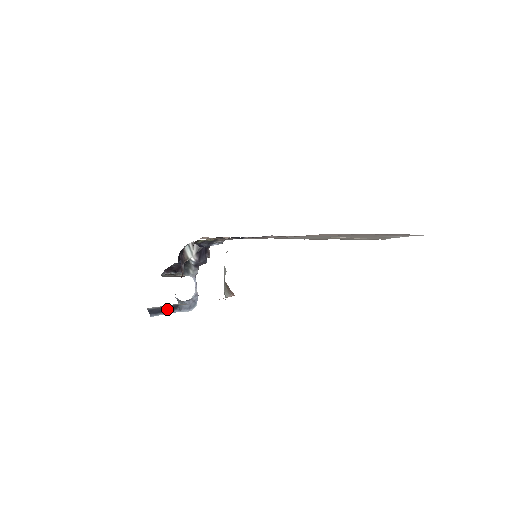
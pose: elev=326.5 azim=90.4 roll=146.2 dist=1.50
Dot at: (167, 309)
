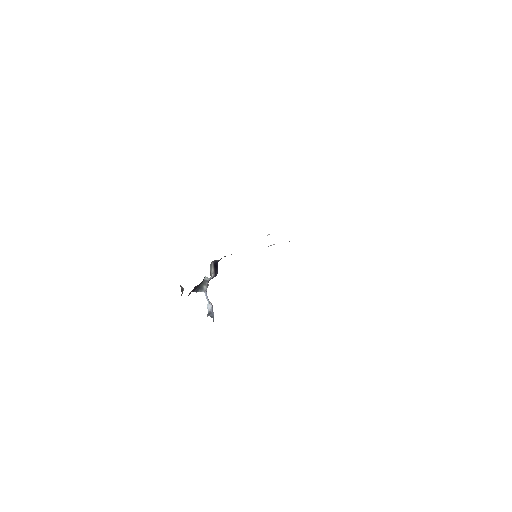
Dot at: occluded
